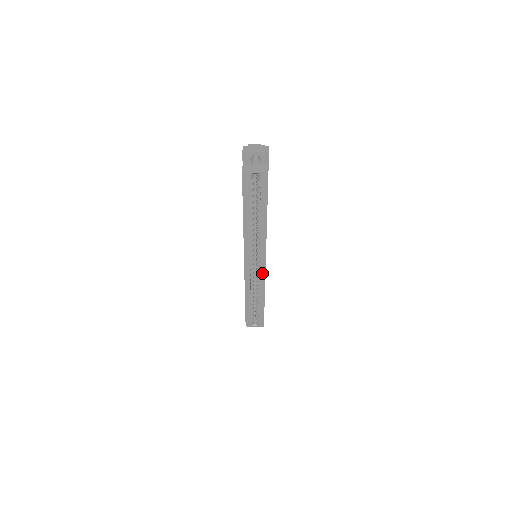
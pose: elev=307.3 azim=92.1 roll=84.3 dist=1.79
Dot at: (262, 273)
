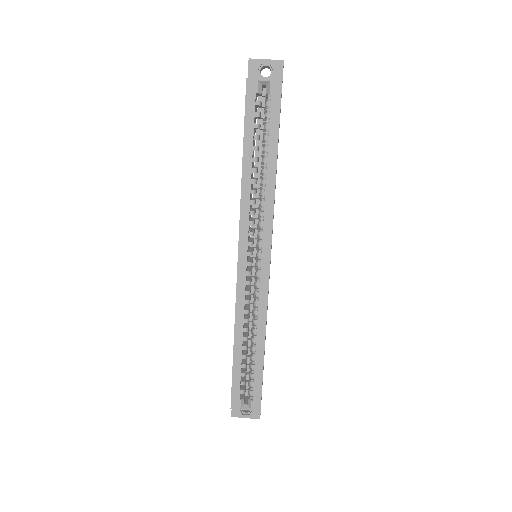
Dot at: (264, 281)
